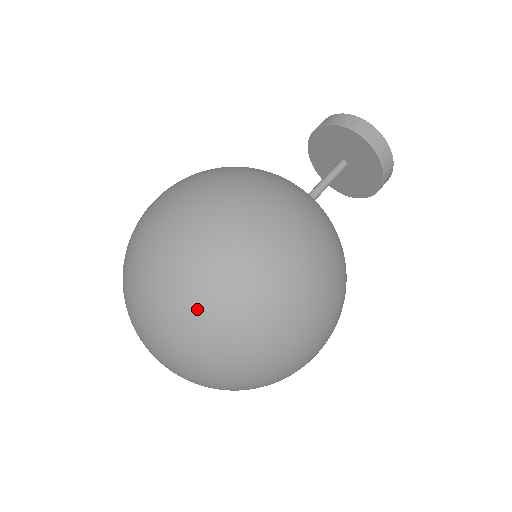
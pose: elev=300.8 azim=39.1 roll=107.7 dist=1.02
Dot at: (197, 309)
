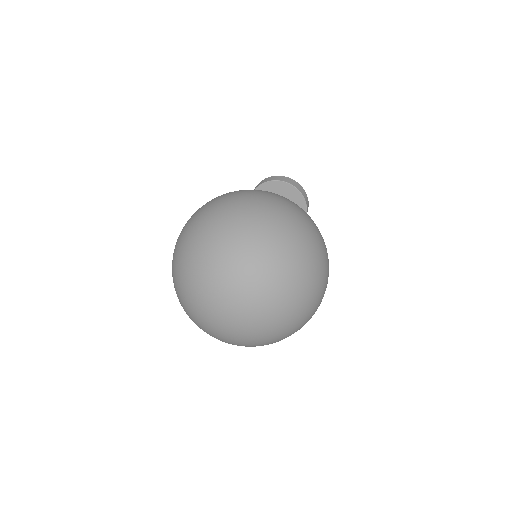
Dot at: (200, 246)
